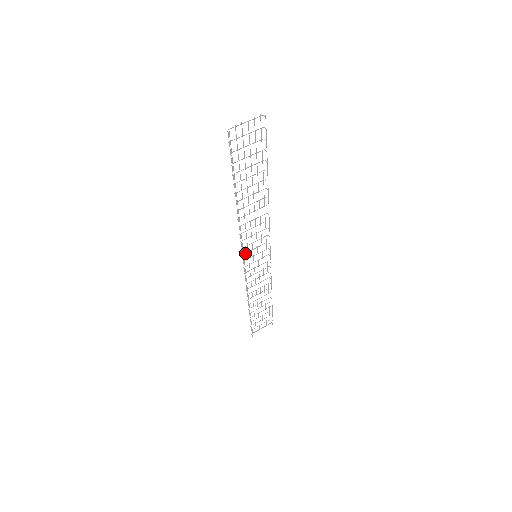
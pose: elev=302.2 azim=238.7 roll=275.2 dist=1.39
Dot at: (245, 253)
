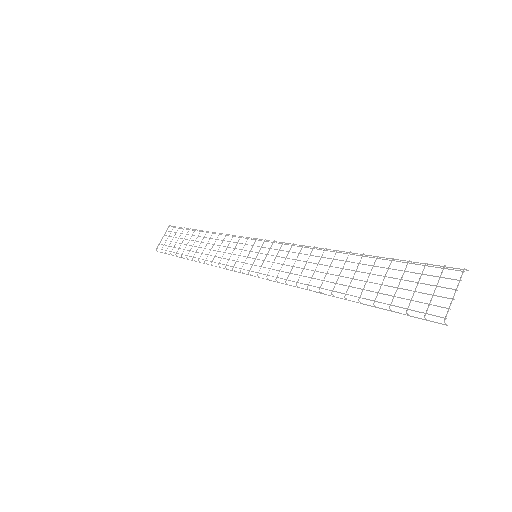
Dot at: occluded
